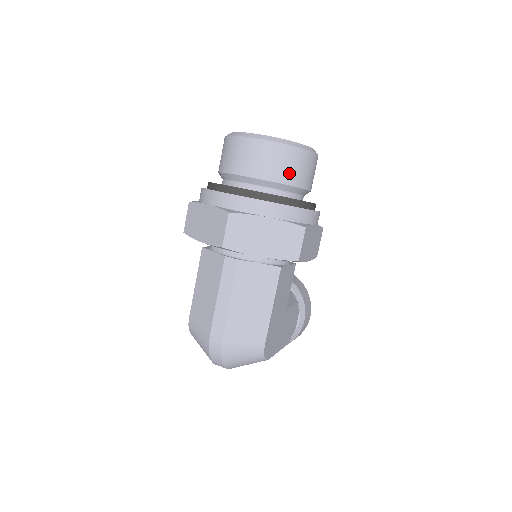
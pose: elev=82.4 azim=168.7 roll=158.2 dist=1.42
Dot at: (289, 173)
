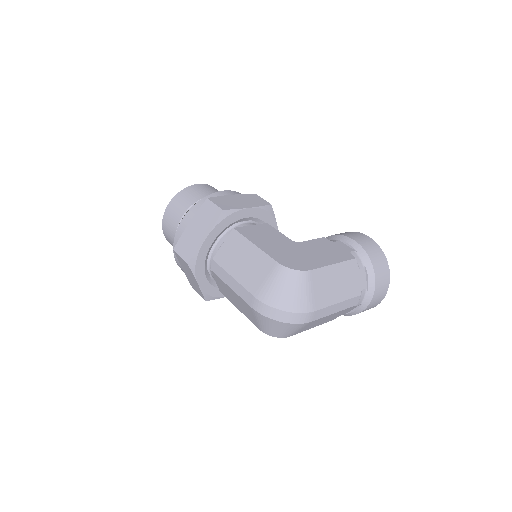
Dot at: (186, 203)
